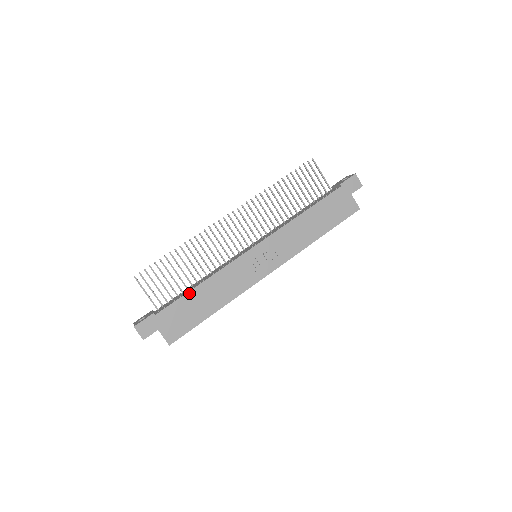
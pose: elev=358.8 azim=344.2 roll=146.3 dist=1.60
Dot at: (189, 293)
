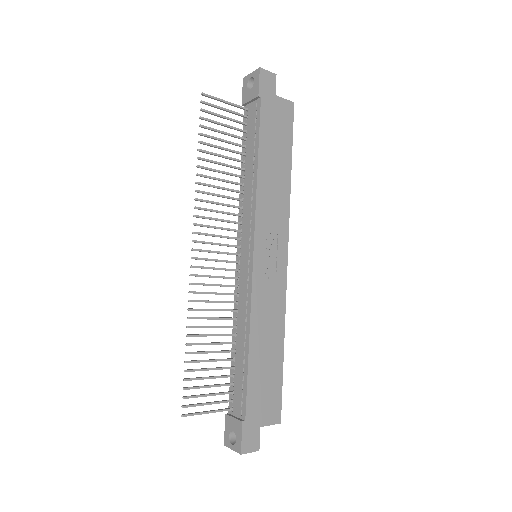
Dot at: (249, 365)
